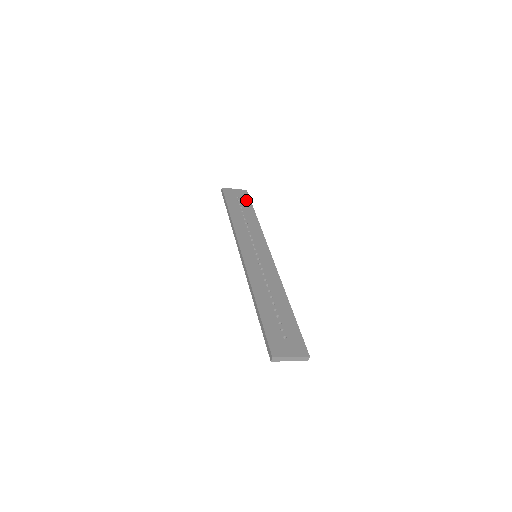
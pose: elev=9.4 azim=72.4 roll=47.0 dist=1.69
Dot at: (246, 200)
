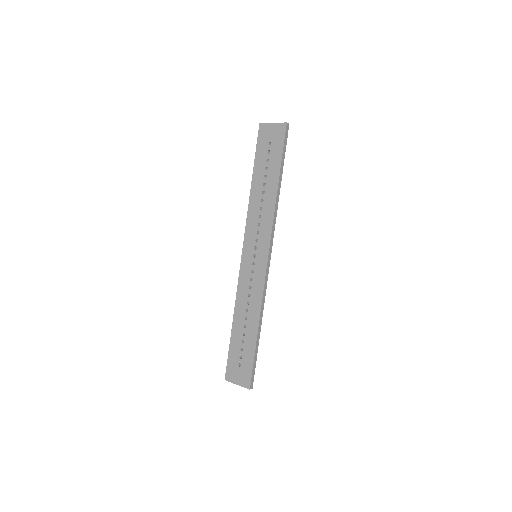
Dot at: (277, 149)
